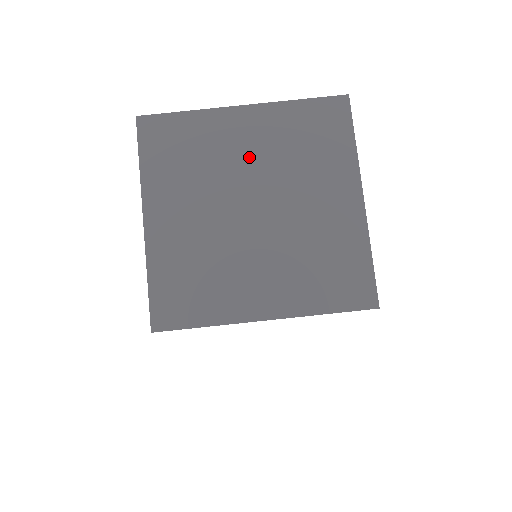
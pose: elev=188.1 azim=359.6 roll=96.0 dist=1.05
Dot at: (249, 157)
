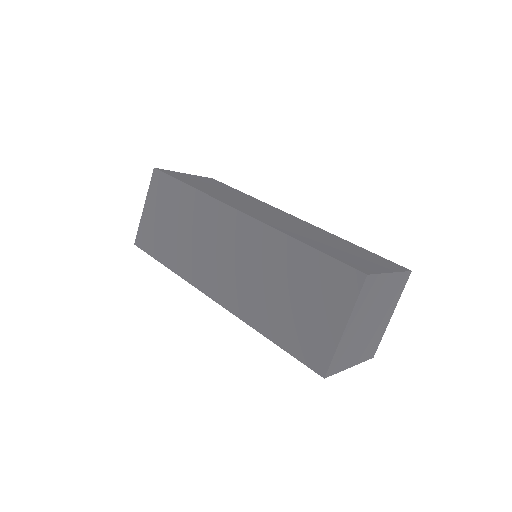
Dot at: (381, 298)
